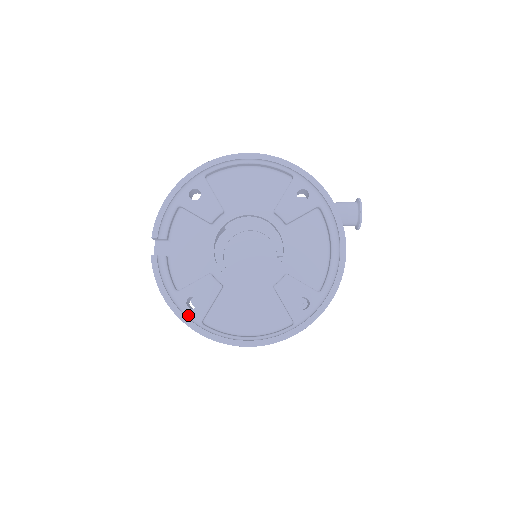
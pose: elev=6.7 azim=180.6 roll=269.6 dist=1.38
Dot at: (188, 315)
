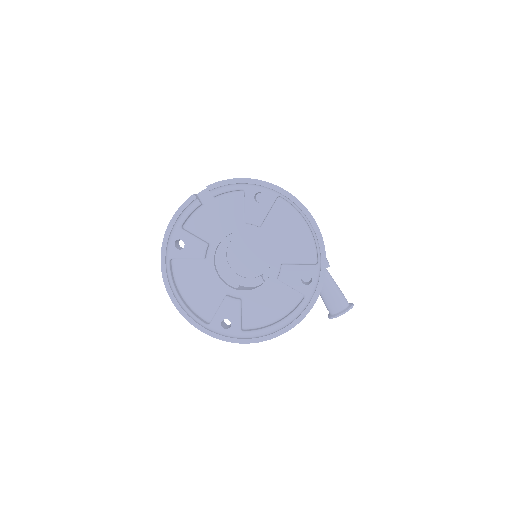
Dot at: (169, 247)
